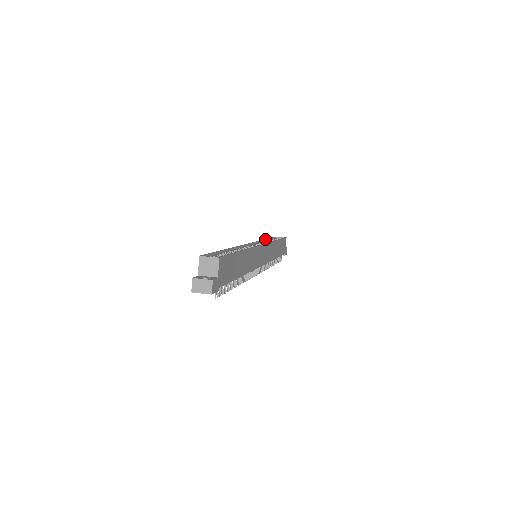
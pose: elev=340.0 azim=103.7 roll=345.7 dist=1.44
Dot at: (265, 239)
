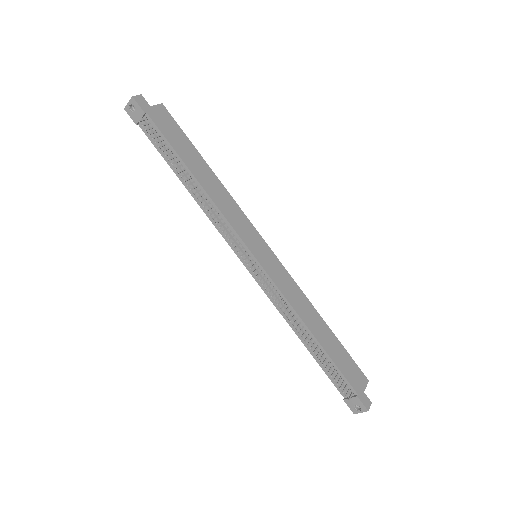
Dot at: occluded
